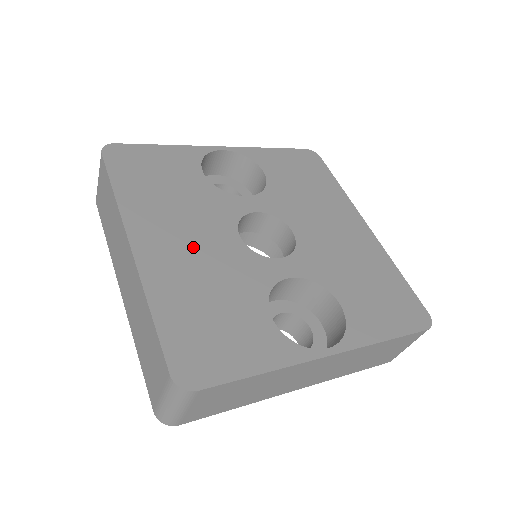
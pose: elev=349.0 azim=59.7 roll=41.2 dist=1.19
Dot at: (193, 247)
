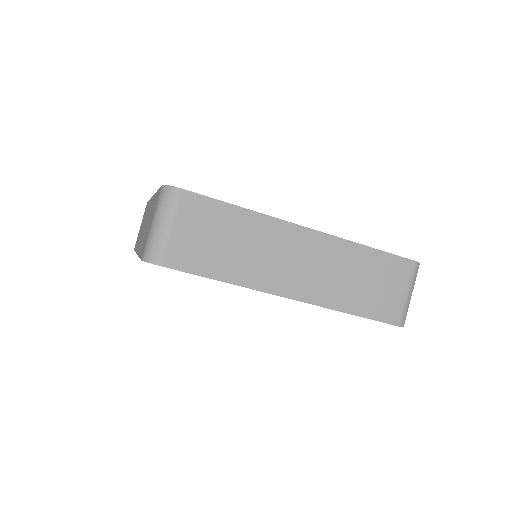
Dot at: occluded
